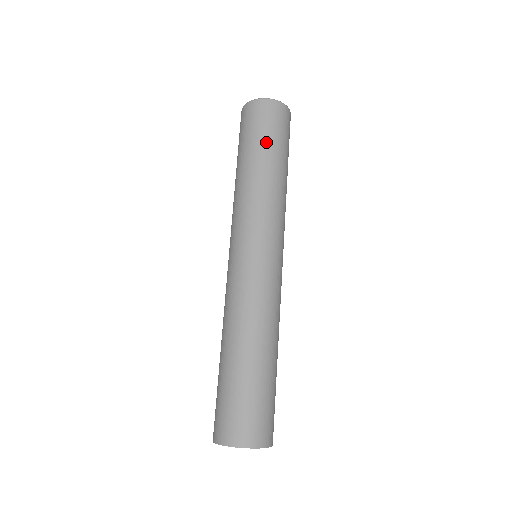
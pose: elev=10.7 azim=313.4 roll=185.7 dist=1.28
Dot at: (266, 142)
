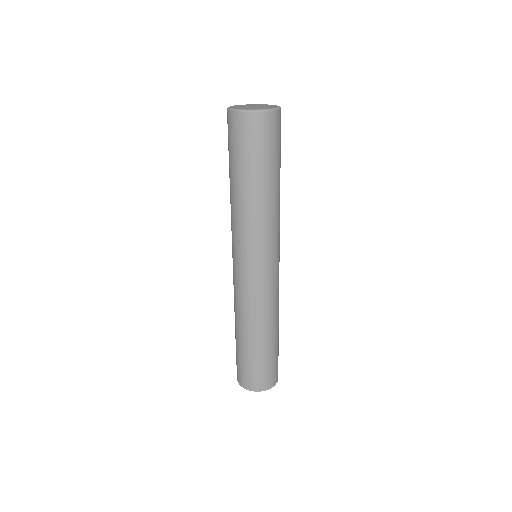
Dot at: (266, 163)
